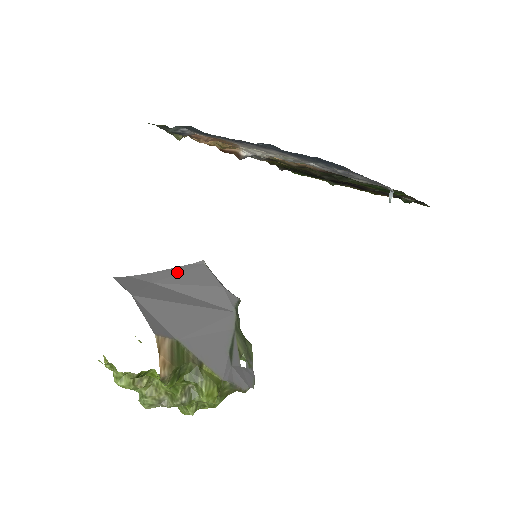
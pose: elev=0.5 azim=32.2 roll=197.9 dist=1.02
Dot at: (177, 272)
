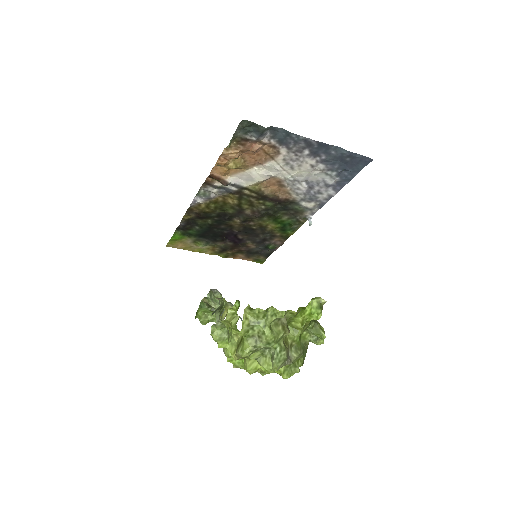
Dot at: occluded
